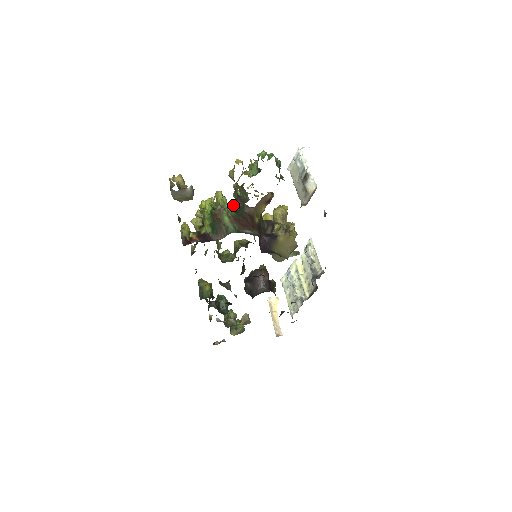
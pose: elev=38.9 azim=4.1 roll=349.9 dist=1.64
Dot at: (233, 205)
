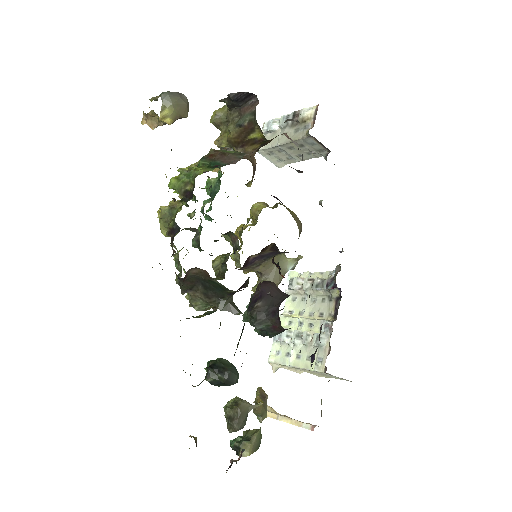
Dot at: occluded
